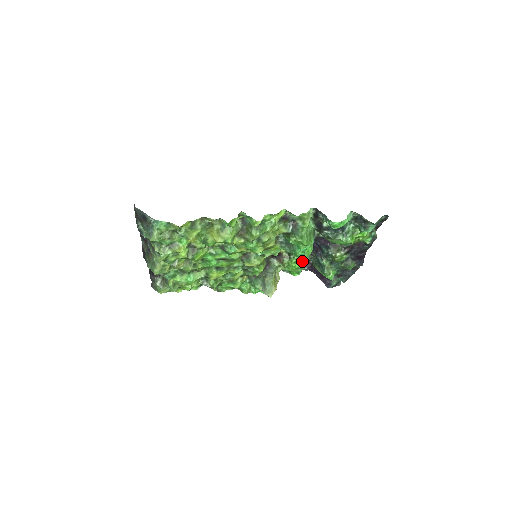
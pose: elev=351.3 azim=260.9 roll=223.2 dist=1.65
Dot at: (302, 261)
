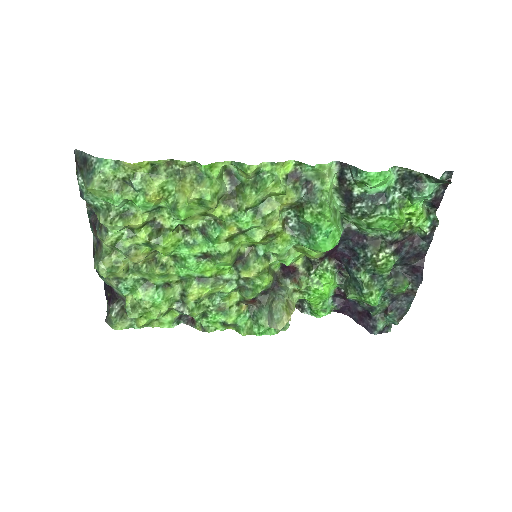
Dot at: (328, 279)
